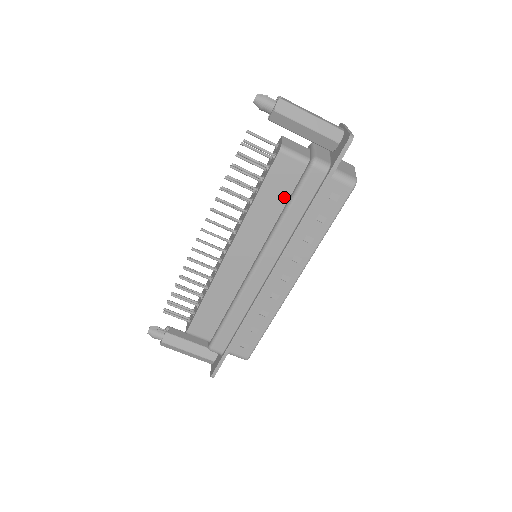
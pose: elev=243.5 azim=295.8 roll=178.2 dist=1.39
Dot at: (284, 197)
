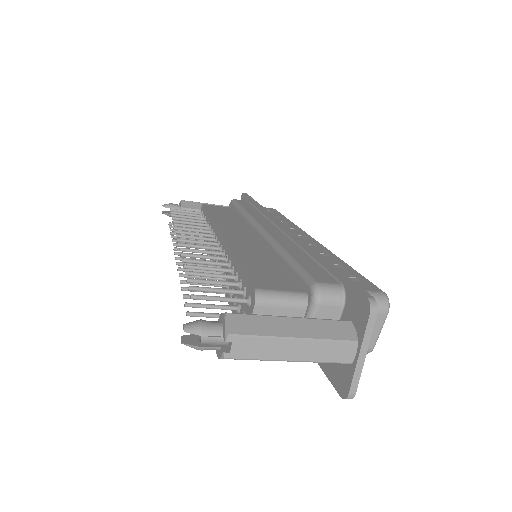
Dot at: occluded
